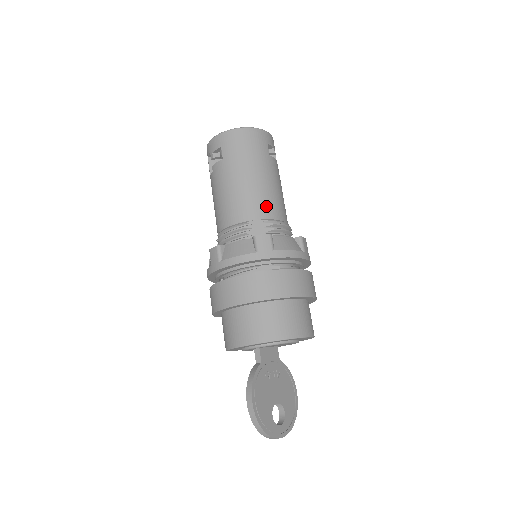
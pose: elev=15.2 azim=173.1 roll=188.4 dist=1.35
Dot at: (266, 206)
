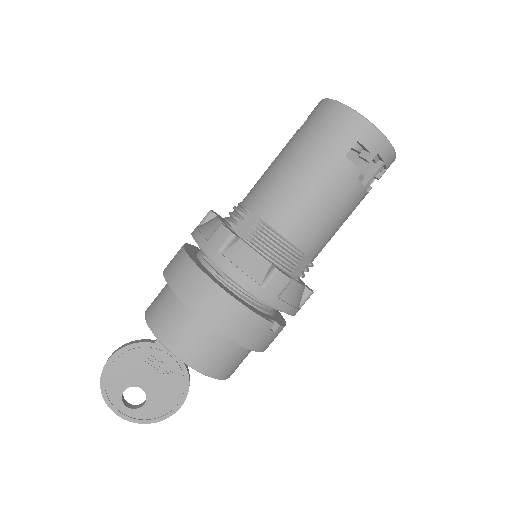
Dot at: (277, 207)
